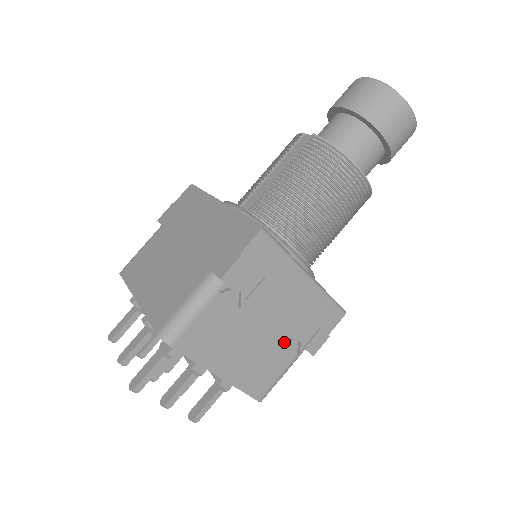
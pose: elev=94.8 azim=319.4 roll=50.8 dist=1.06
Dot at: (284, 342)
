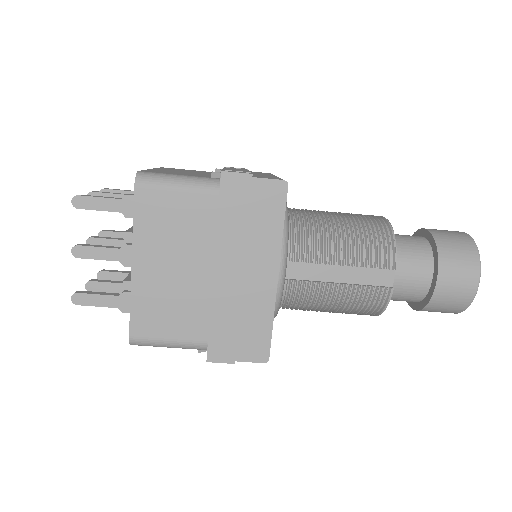
Dot at: occluded
